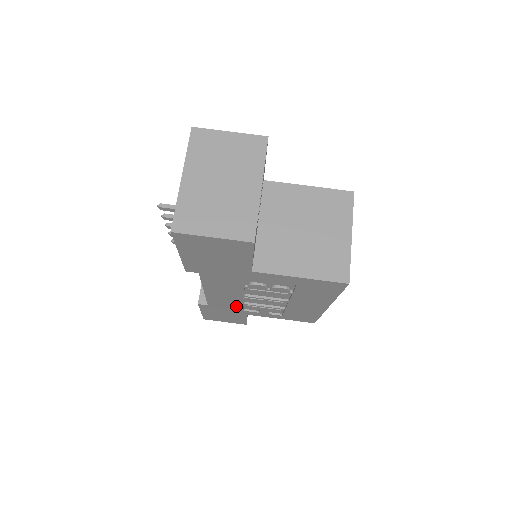
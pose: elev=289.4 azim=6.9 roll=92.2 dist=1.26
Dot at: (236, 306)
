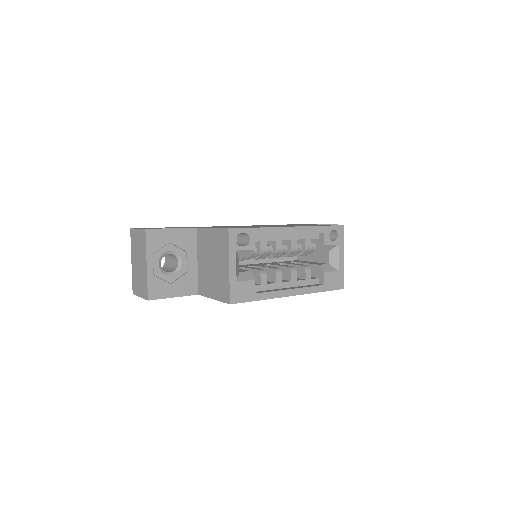
Dot at: occluded
